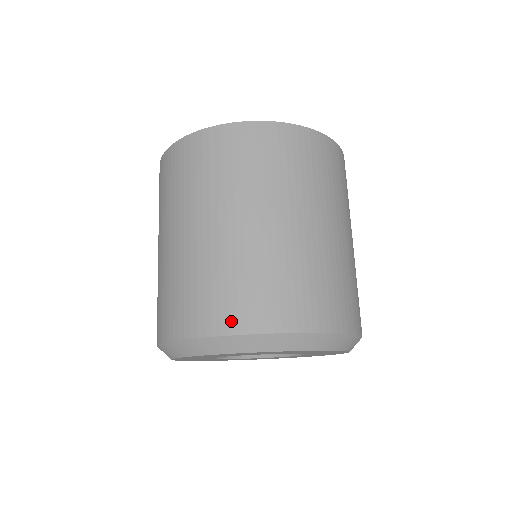
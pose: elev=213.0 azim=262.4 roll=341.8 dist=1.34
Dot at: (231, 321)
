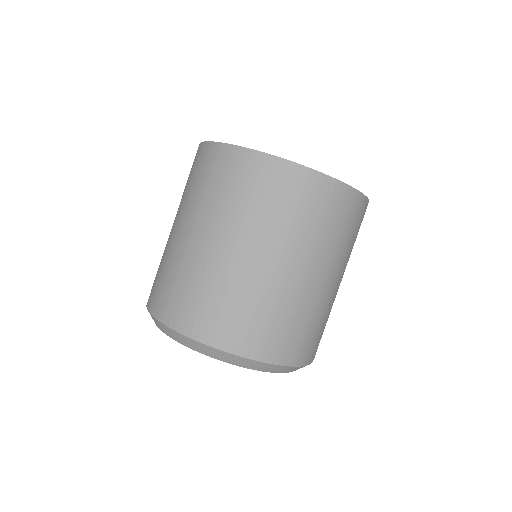
Dot at: (265, 351)
